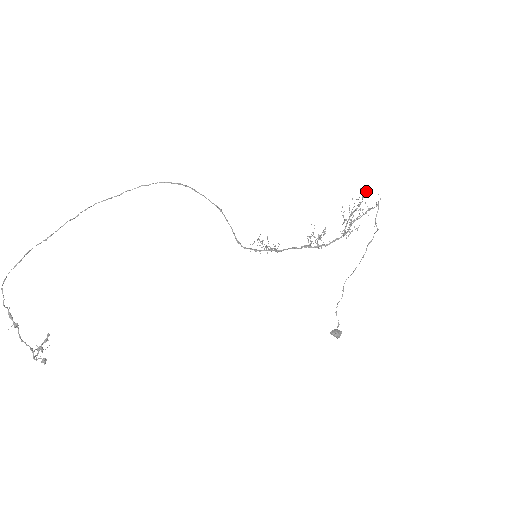
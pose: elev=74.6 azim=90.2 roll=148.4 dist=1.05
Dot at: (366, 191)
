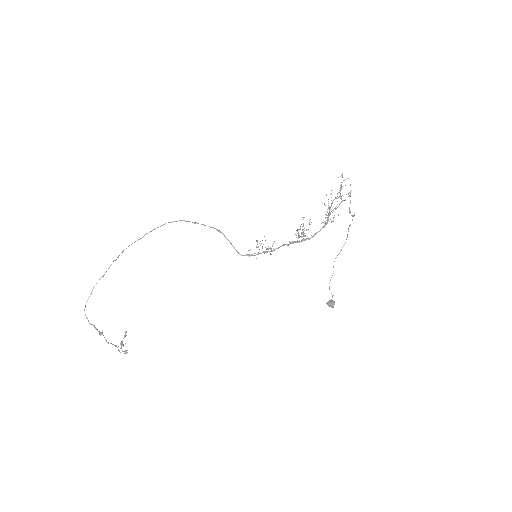
Dot at: occluded
